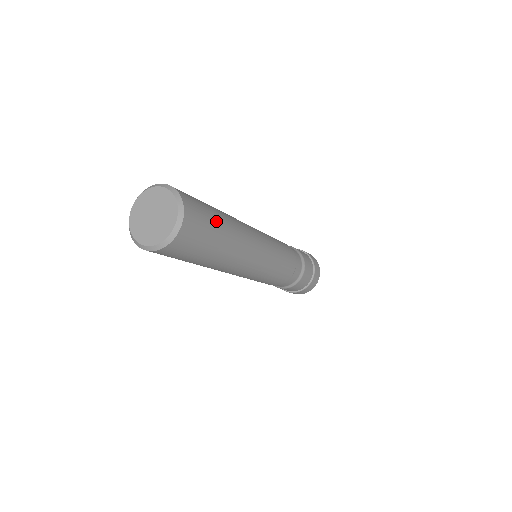
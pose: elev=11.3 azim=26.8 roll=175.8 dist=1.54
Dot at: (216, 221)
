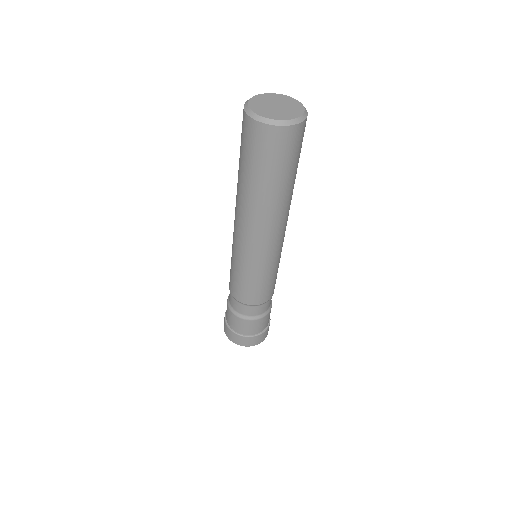
Dot at: occluded
